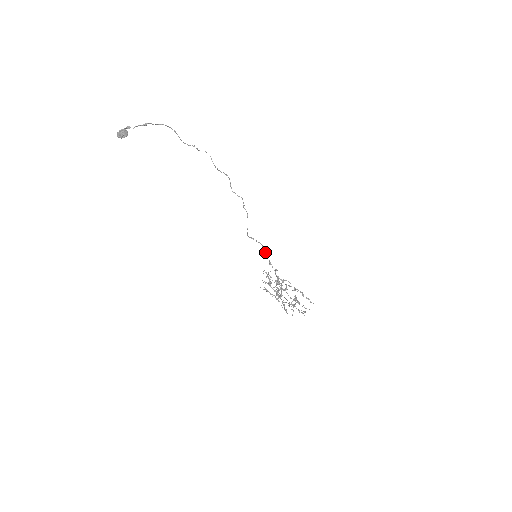
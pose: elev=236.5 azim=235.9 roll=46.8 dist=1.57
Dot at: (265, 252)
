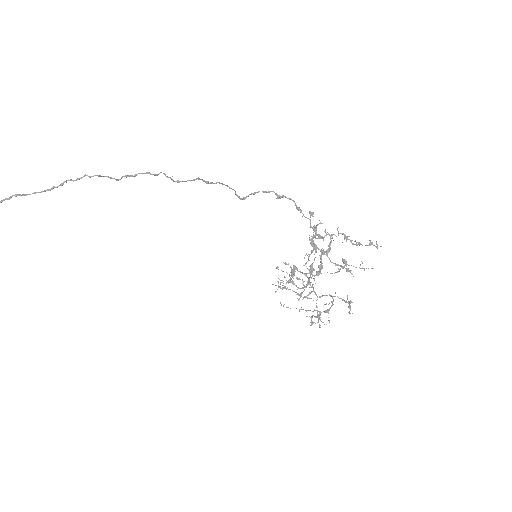
Dot at: (284, 196)
